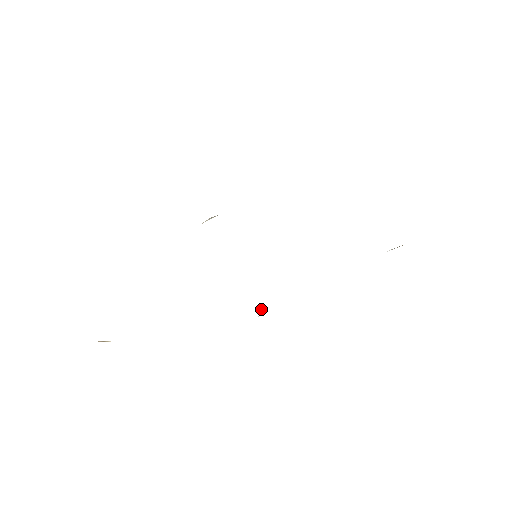
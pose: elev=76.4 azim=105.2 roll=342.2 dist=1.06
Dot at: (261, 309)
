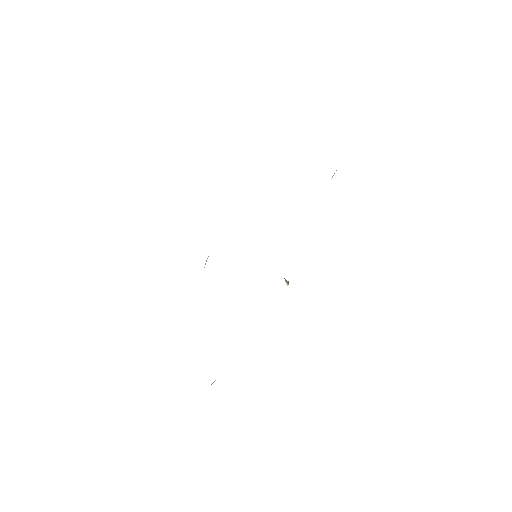
Dot at: (286, 282)
